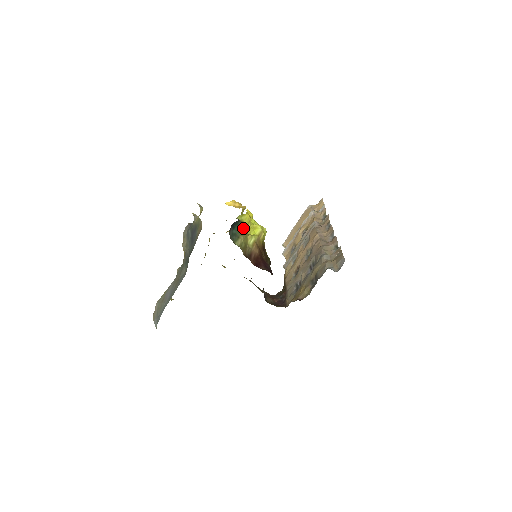
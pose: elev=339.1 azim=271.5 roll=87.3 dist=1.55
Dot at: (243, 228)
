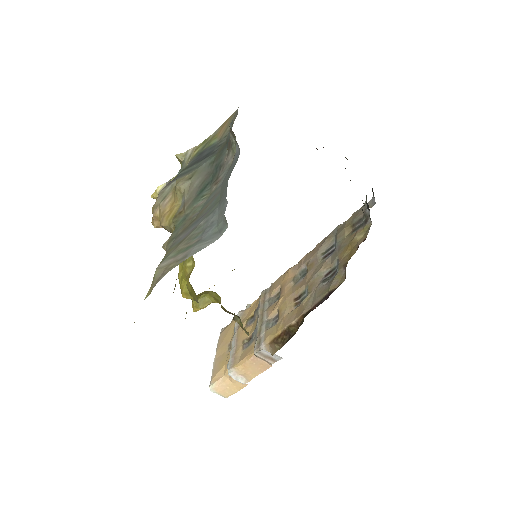
Dot at: occluded
